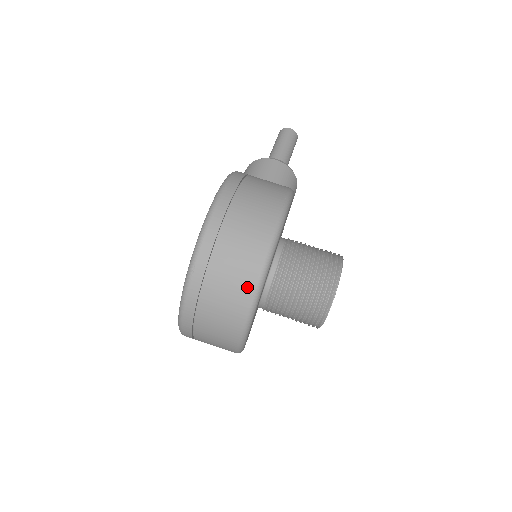
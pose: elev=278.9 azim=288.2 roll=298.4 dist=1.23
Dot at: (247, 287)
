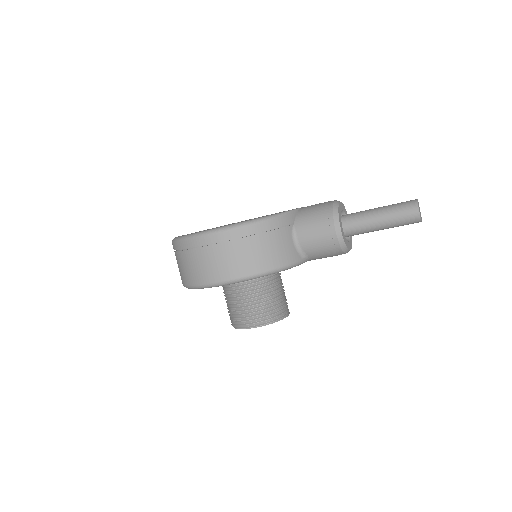
Dot at: (182, 280)
